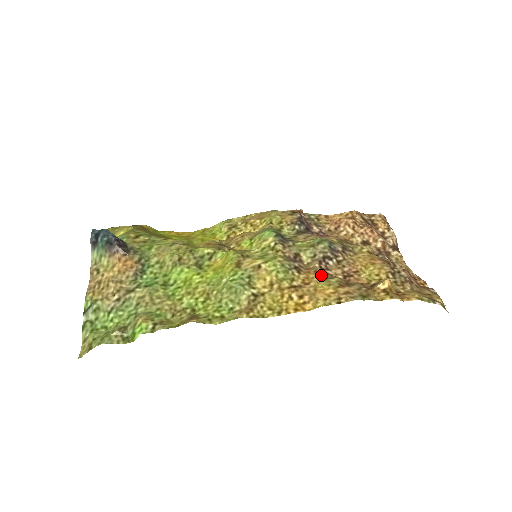
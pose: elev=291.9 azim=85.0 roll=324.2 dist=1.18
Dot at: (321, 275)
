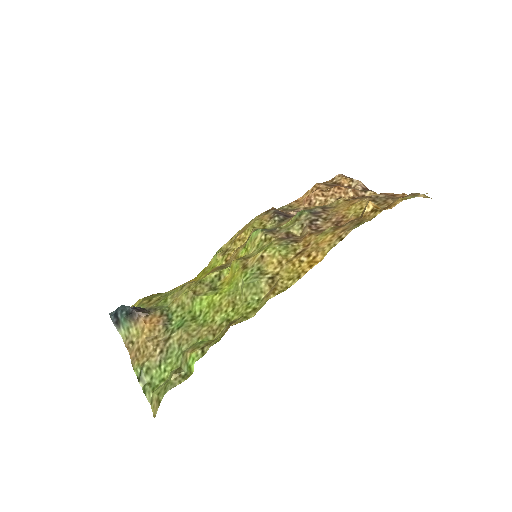
Dot at: (316, 233)
